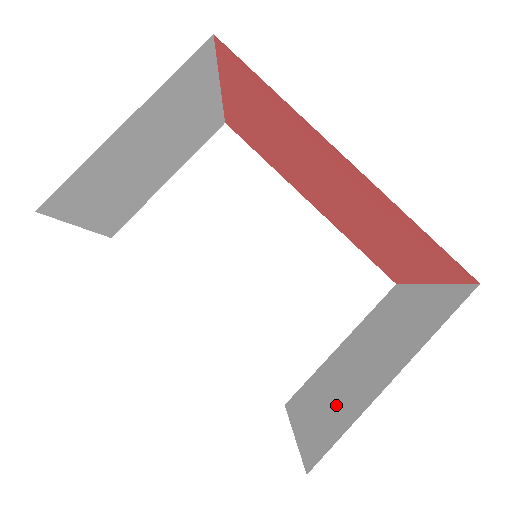
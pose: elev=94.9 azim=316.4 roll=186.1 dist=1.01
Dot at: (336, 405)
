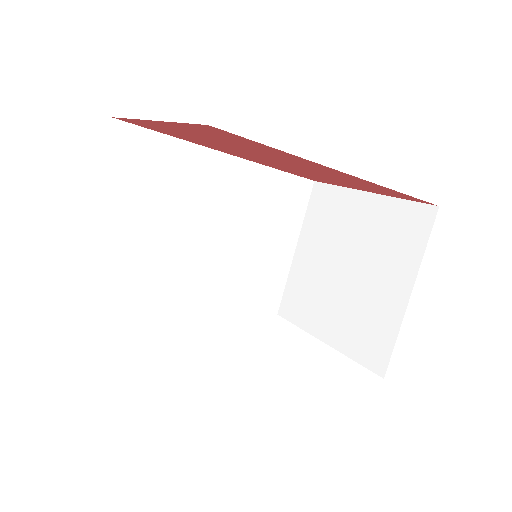
Dot at: (358, 318)
